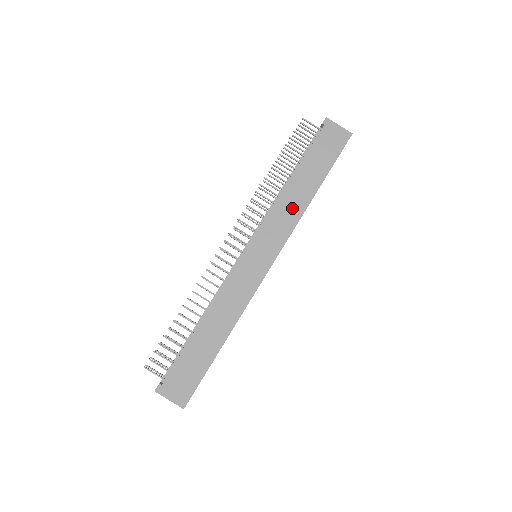
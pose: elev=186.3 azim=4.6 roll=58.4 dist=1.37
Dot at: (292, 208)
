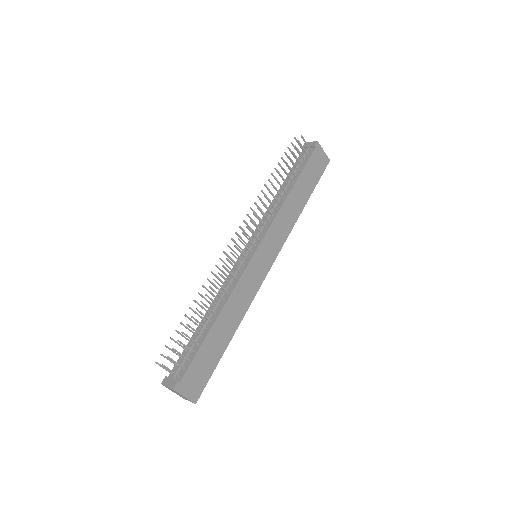
Dot at: (289, 217)
